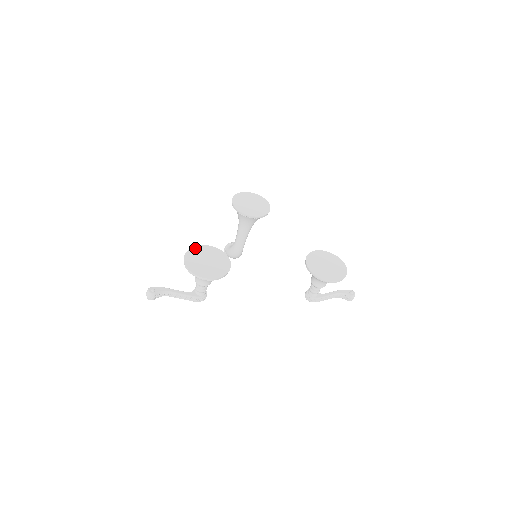
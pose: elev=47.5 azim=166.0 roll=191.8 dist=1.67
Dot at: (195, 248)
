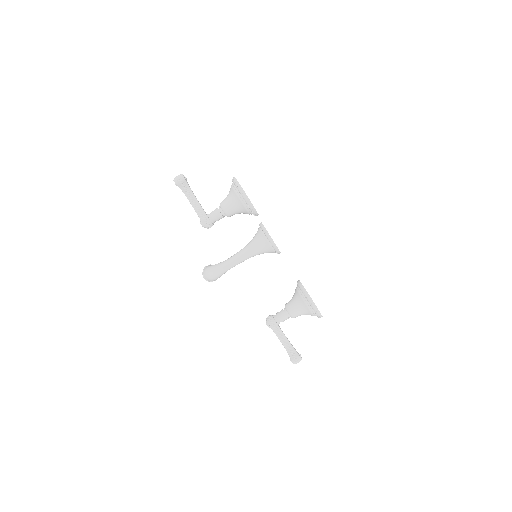
Dot at: occluded
